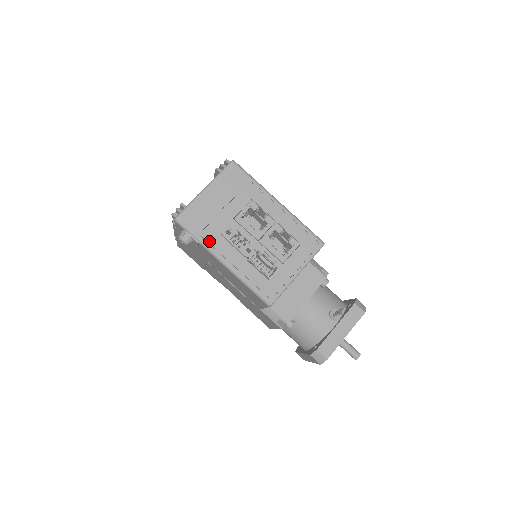
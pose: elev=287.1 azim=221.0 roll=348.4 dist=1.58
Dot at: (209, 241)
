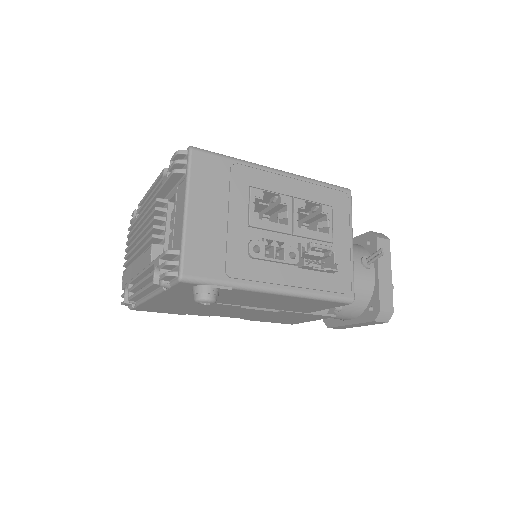
Dot at: (243, 277)
